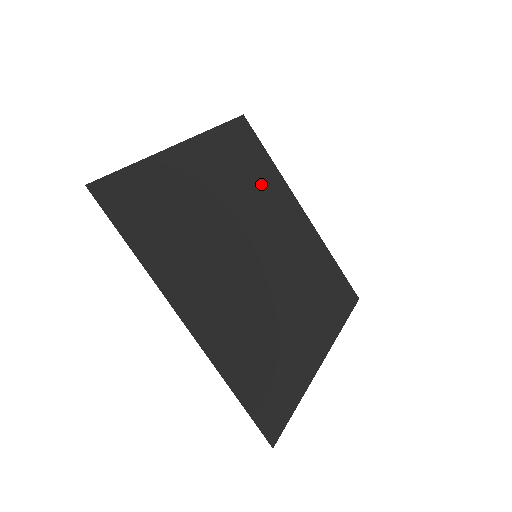
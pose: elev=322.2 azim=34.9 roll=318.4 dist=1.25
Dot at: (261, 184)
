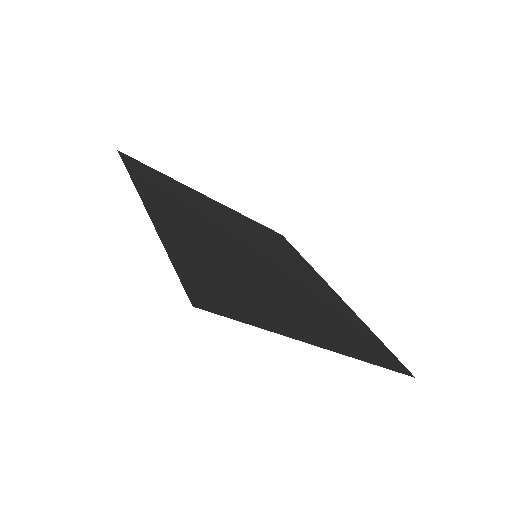
Dot at: (284, 253)
